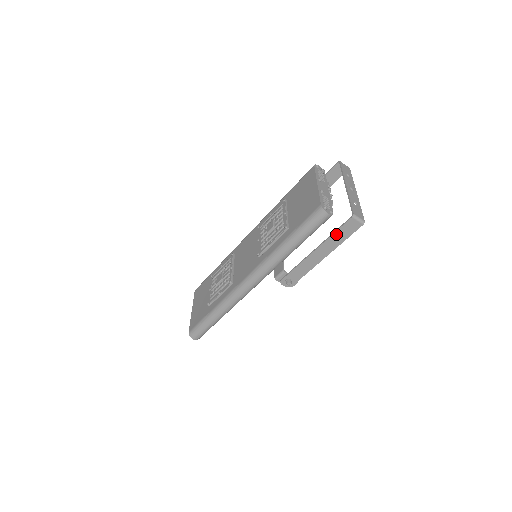
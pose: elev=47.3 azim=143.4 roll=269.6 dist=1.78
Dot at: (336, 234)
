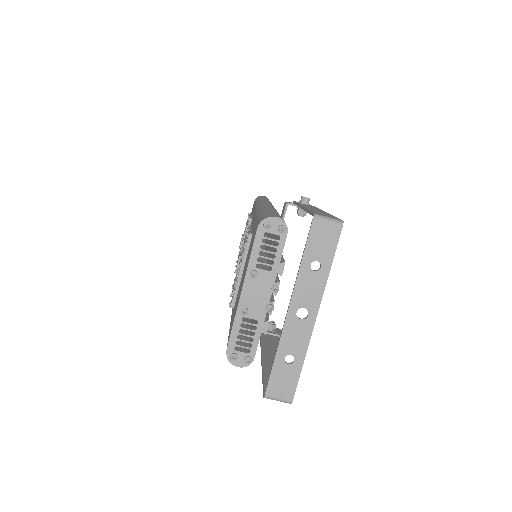
Dot at: (266, 378)
